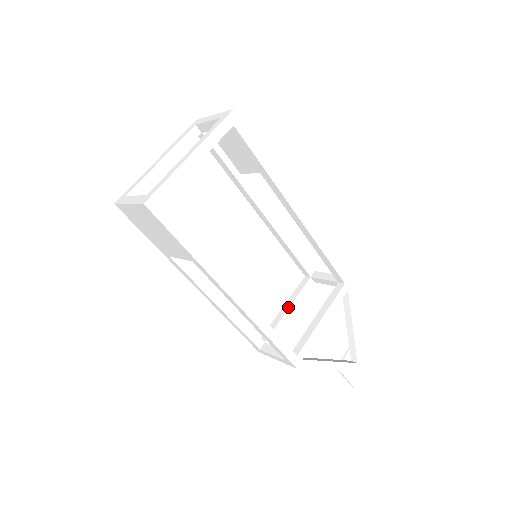
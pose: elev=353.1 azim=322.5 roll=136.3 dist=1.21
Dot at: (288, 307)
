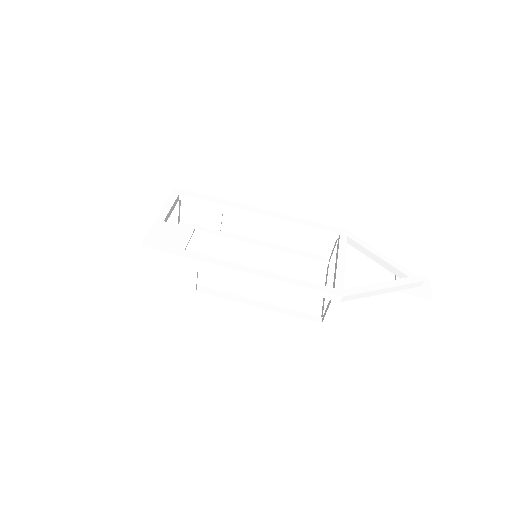
Dot at: occluded
